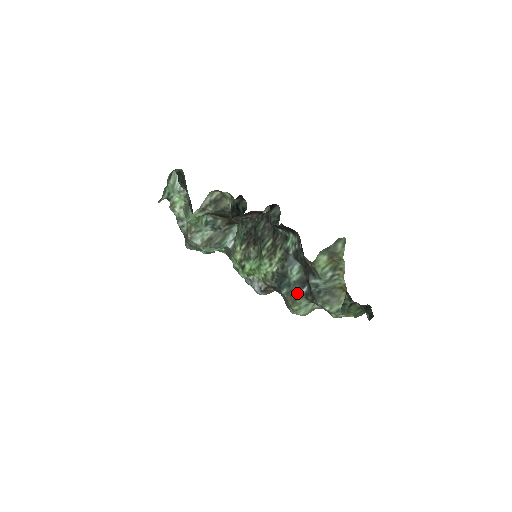
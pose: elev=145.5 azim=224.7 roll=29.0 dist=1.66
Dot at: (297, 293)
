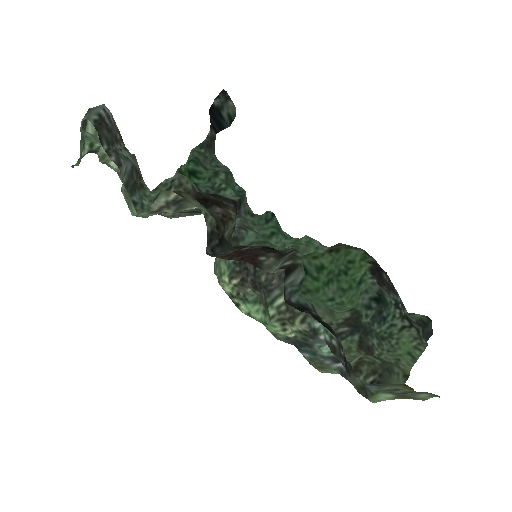
Dot at: (326, 364)
